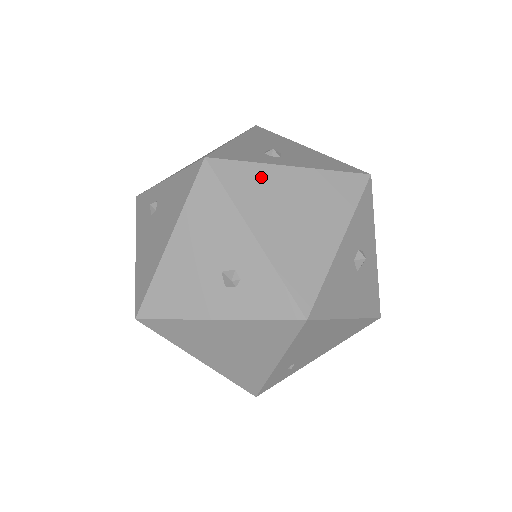
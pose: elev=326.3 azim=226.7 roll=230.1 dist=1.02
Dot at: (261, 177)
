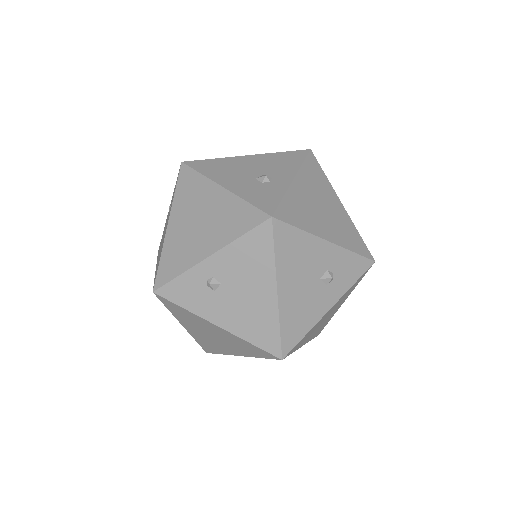
Dot at: (295, 201)
